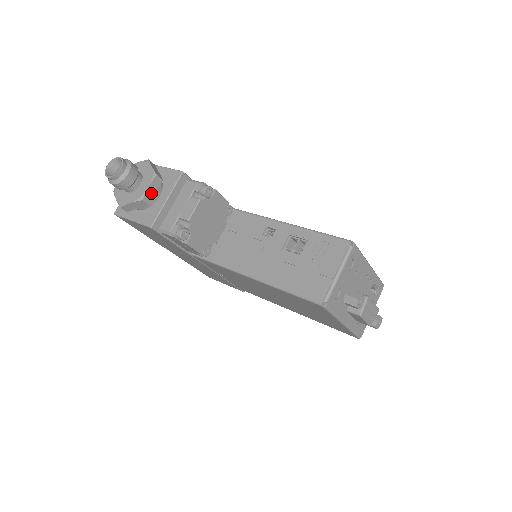
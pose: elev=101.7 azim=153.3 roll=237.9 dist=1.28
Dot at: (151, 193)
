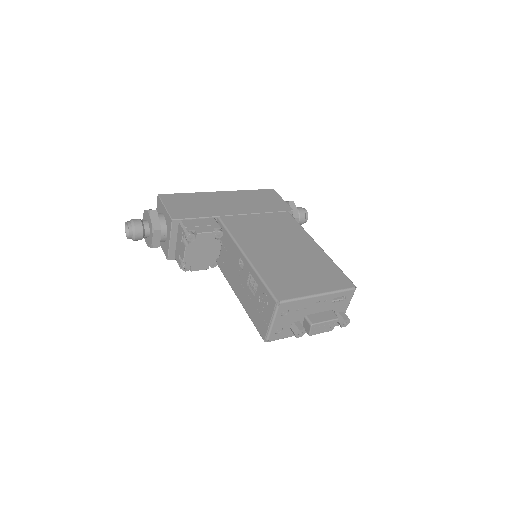
Dot at: (157, 241)
